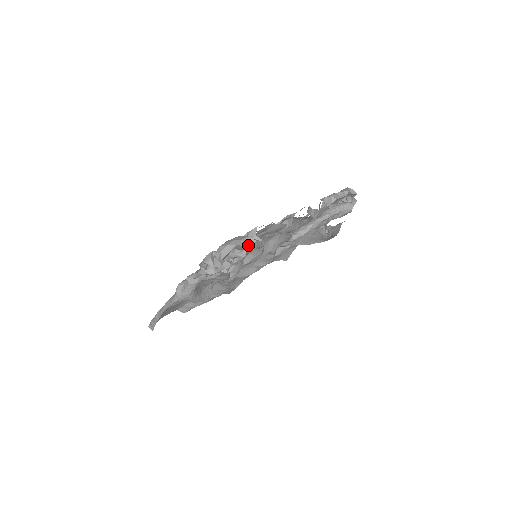
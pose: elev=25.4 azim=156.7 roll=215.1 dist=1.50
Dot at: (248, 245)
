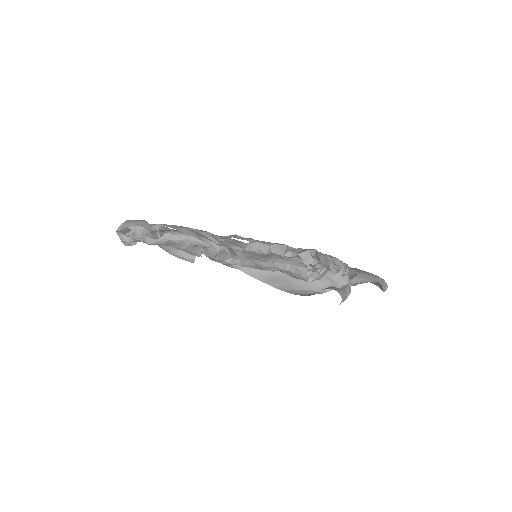
Dot at: (140, 234)
